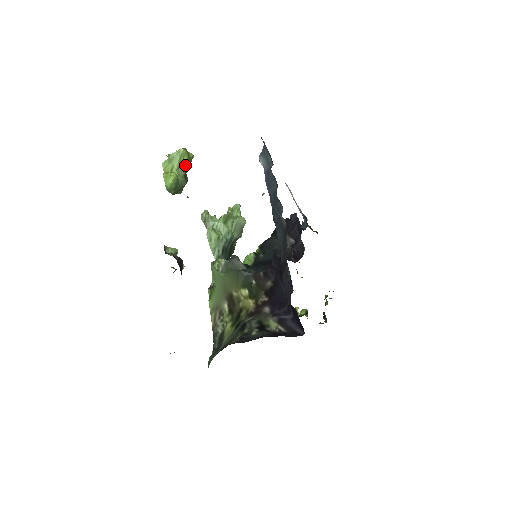
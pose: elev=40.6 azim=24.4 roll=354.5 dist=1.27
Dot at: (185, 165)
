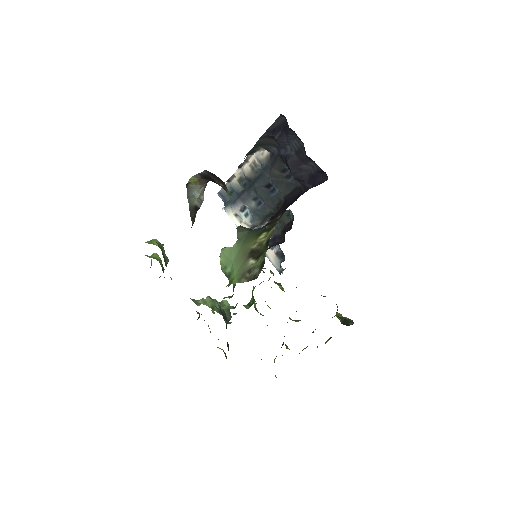
Dot at: occluded
